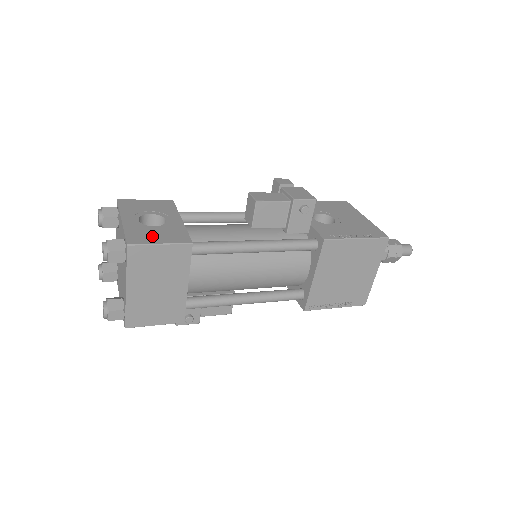
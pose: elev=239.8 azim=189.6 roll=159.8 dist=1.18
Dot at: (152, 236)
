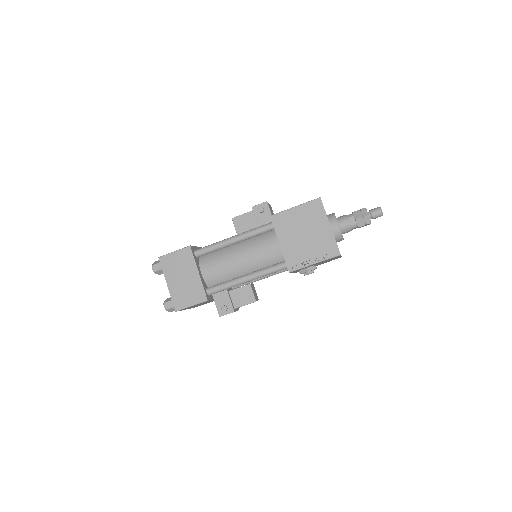
Dot at: occluded
